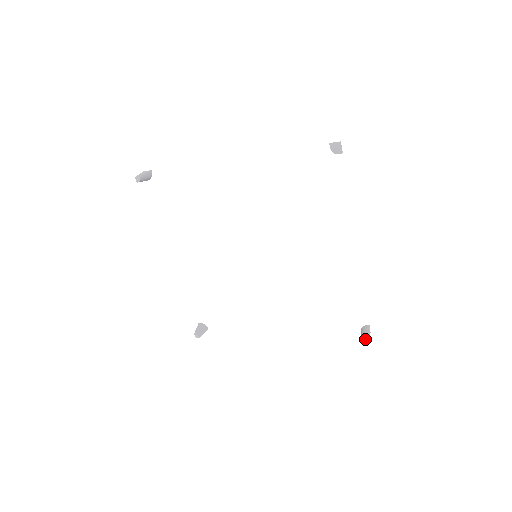
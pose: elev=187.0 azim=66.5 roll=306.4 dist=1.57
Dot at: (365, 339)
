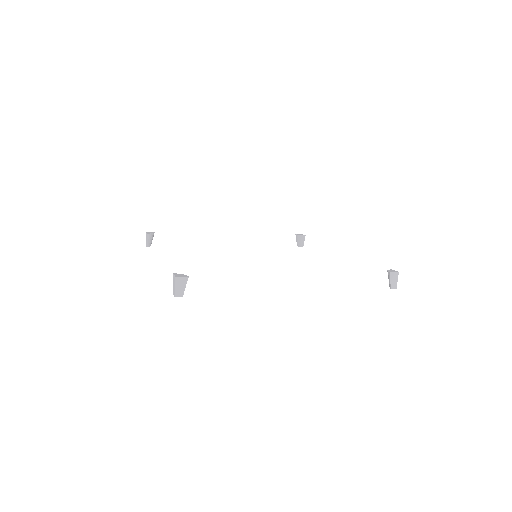
Dot at: (390, 288)
